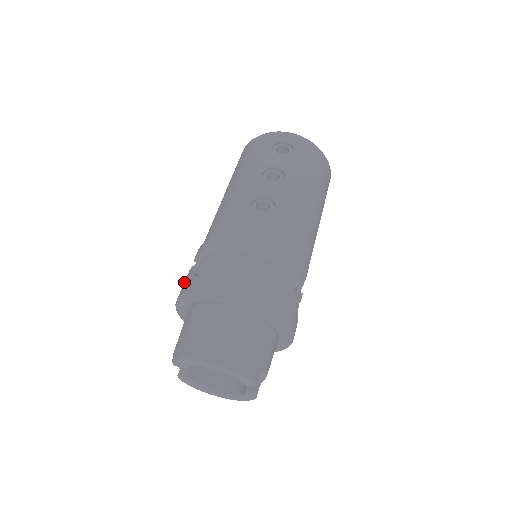
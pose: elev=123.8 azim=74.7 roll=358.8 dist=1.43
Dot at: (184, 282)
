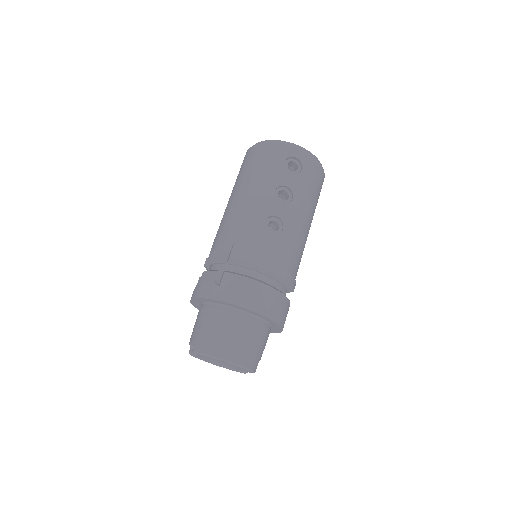
Dot at: (202, 283)
